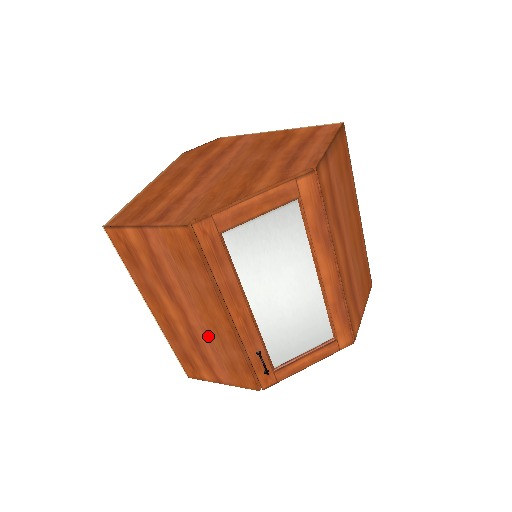
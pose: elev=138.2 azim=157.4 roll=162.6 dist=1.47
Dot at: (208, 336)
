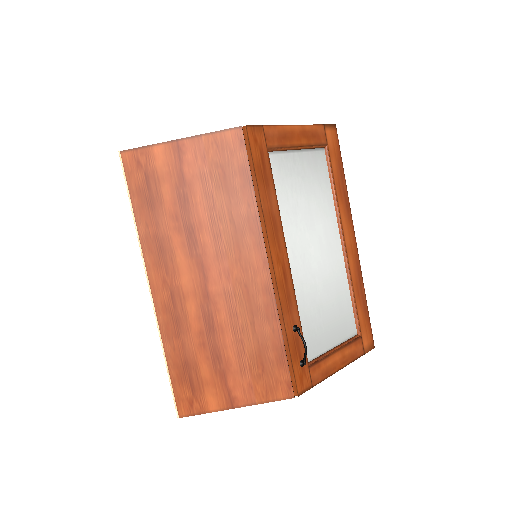
Dot at: (232, 308)
